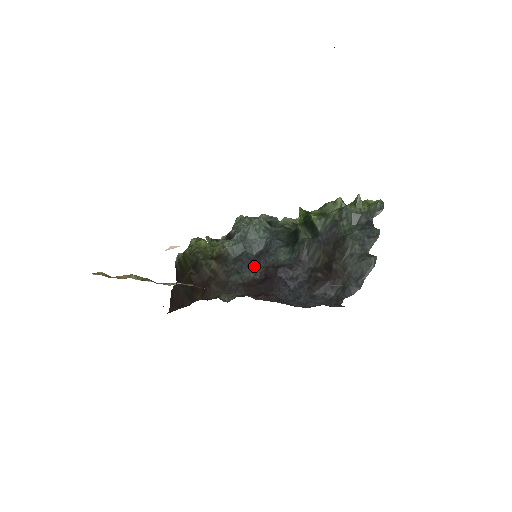
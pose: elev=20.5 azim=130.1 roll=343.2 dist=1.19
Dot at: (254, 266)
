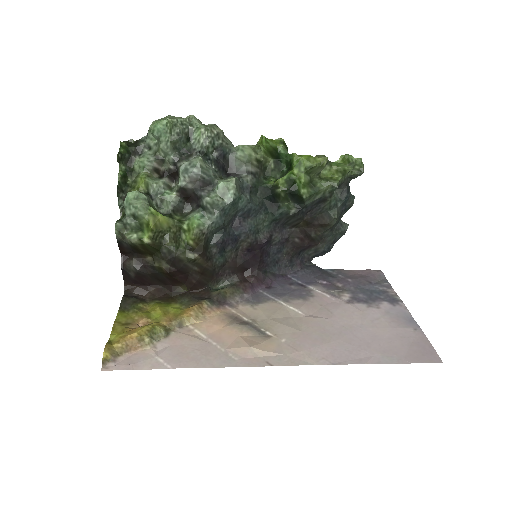
Dot at: (235, 242)
